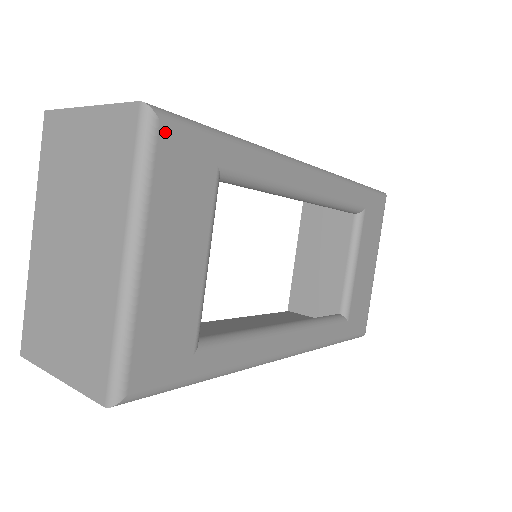
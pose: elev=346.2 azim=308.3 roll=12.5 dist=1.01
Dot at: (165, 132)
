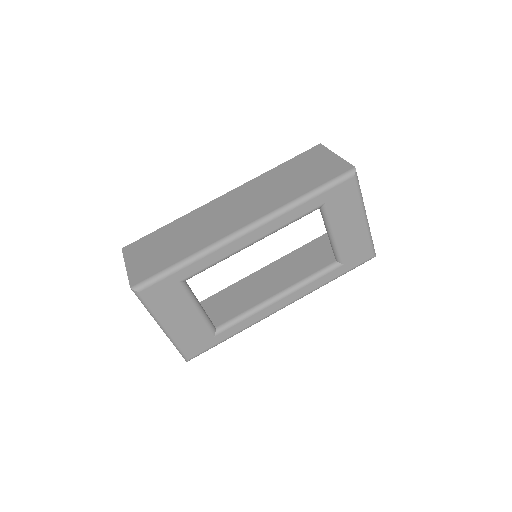
Dot at: (145, 293)
